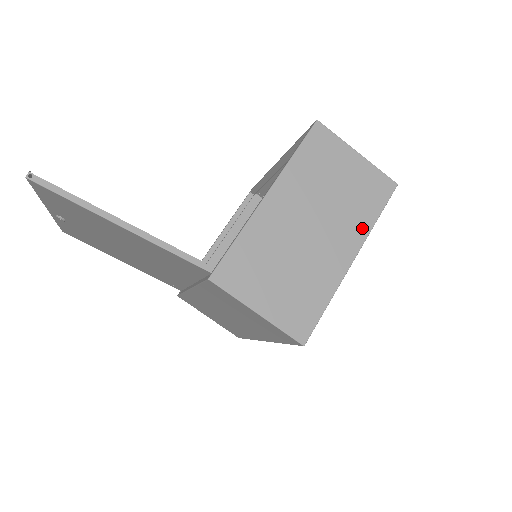
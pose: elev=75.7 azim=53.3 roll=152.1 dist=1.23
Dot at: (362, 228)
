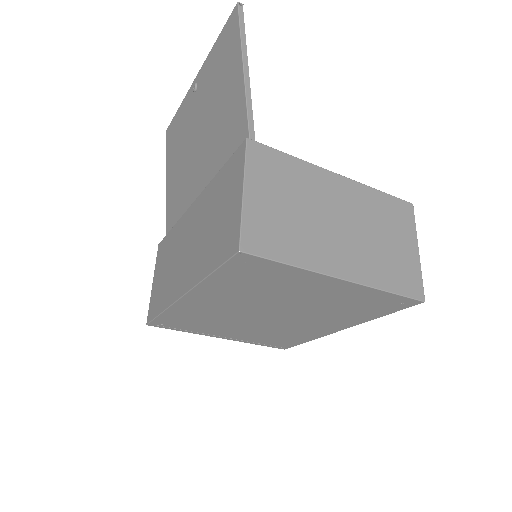
Dot at: (372, 277)
